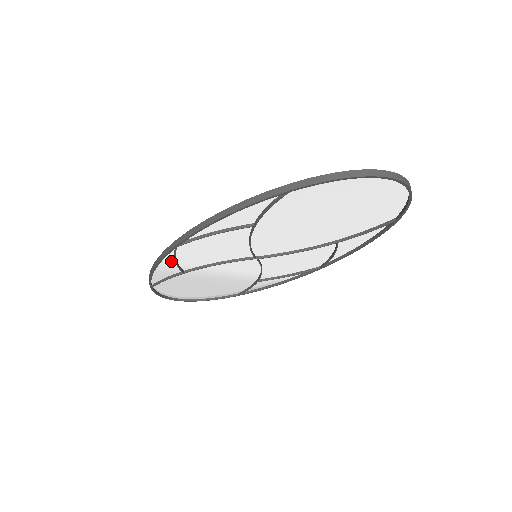
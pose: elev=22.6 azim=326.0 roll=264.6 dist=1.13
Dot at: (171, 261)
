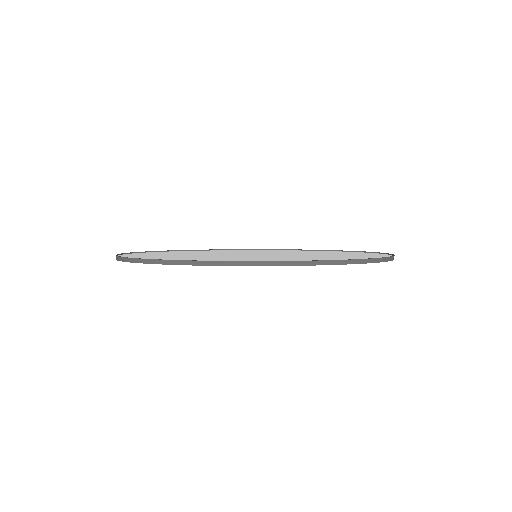
Dot at: occluded
